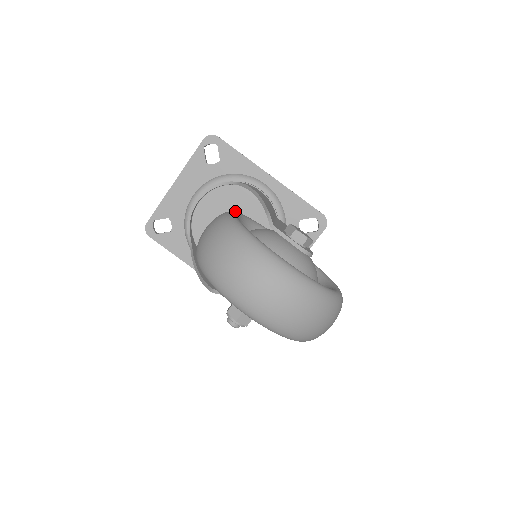
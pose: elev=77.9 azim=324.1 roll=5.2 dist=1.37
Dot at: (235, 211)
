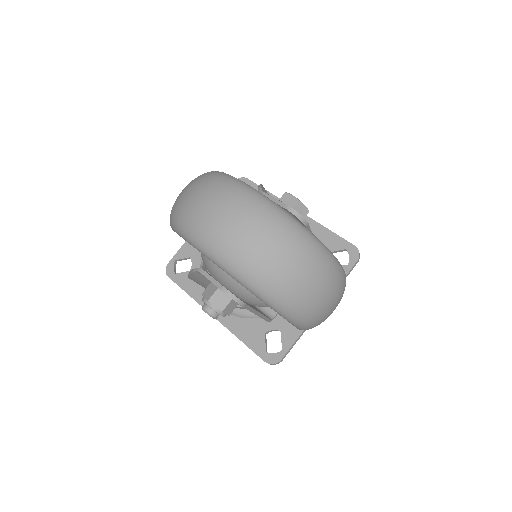
Dot at: occluded
